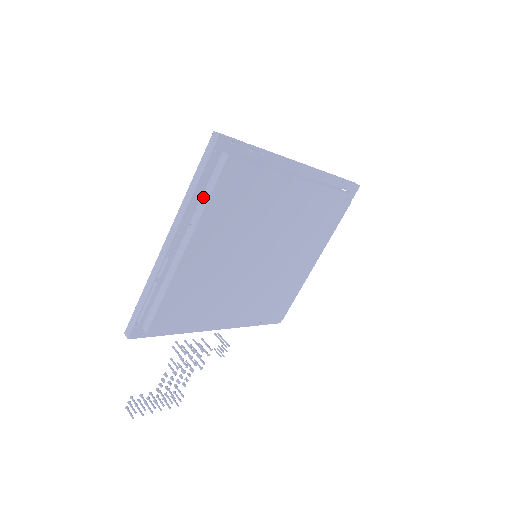
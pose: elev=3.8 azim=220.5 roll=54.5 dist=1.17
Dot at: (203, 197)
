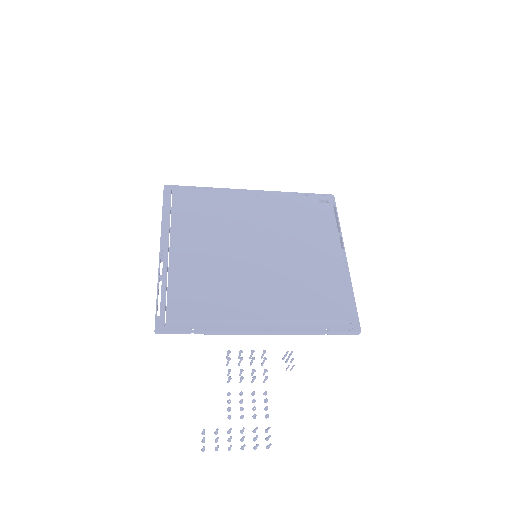
Dot at: occluded
